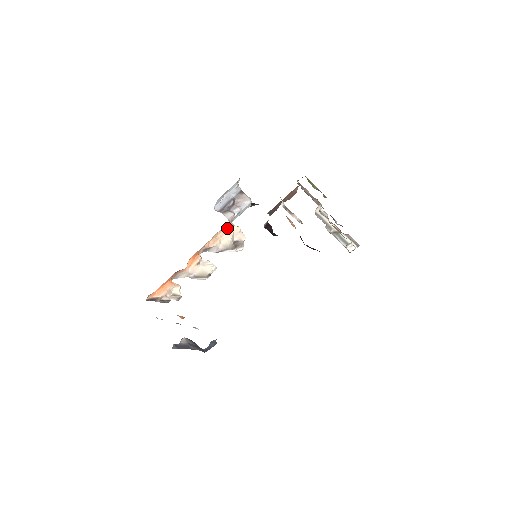
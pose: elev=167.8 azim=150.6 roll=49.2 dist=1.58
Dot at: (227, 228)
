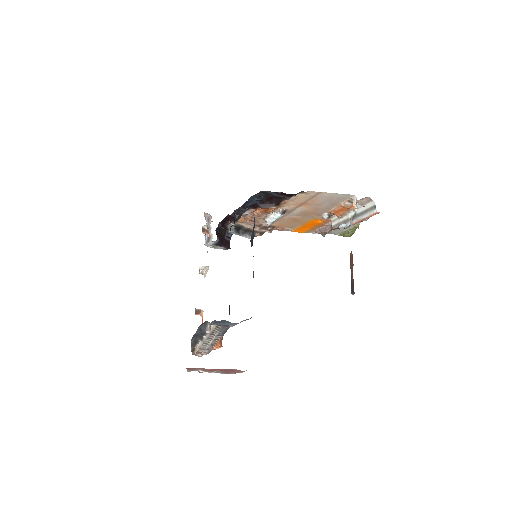
Dot at: occluded
